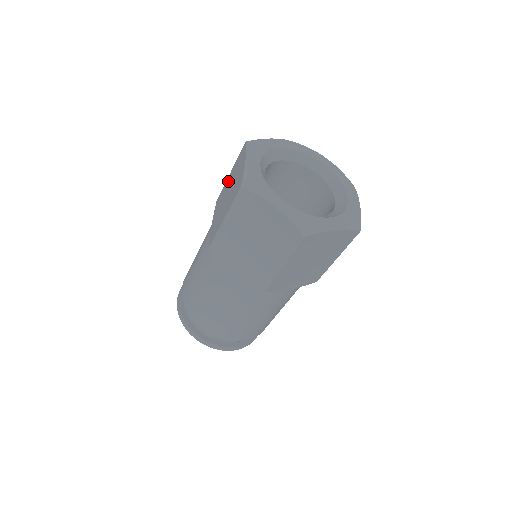
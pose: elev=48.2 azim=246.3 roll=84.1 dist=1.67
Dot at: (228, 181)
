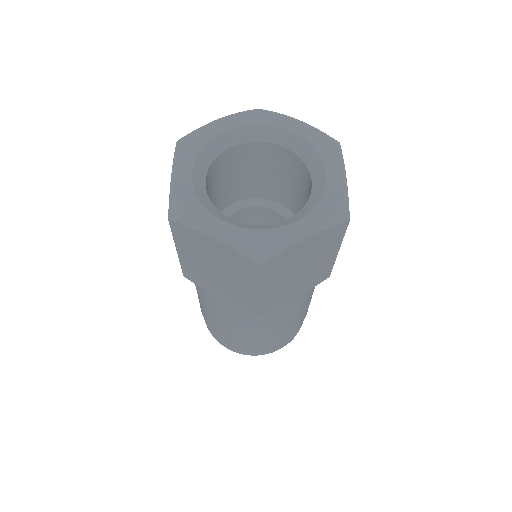
Dot at: occluded
